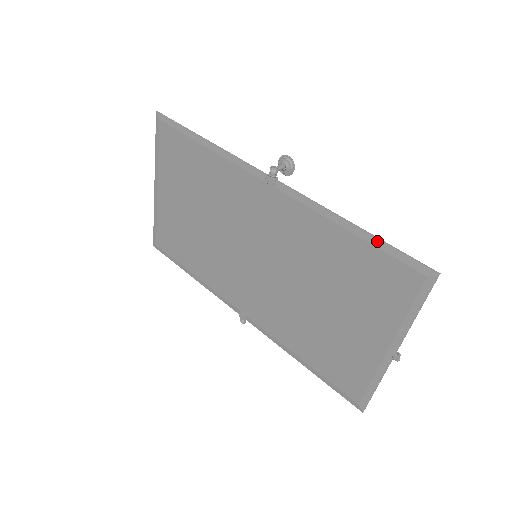
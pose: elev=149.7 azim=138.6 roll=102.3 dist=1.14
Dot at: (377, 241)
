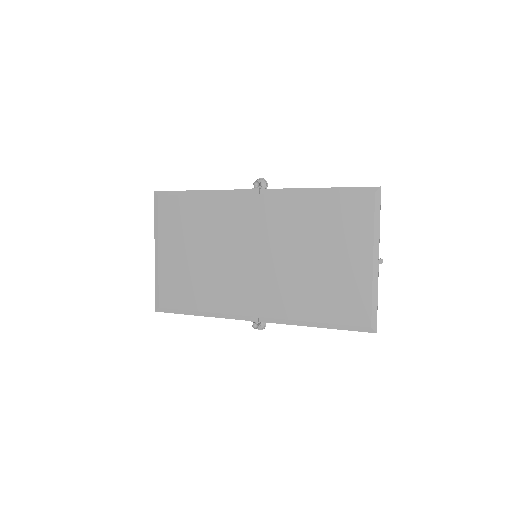
Dot at: (338, 189)
